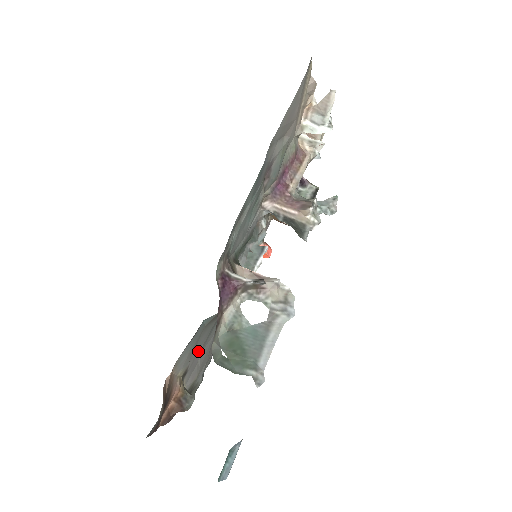
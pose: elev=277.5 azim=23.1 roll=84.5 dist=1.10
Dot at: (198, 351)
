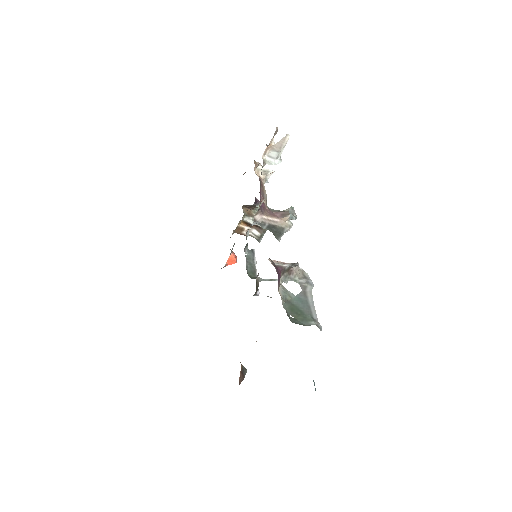
Dot at: occluded
